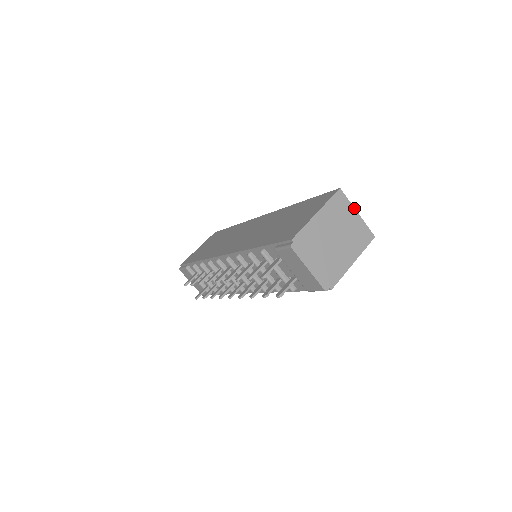
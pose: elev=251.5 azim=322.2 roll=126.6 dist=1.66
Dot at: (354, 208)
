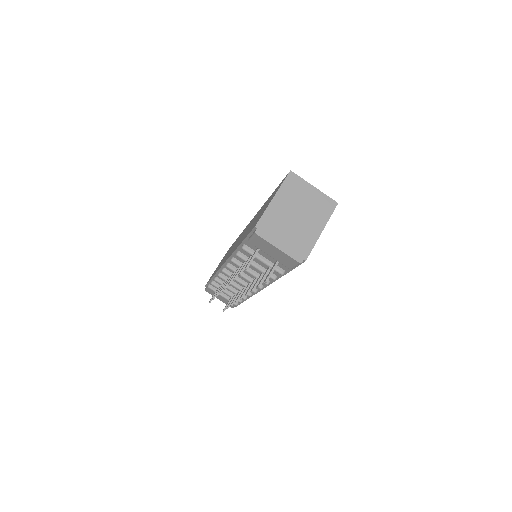
Dot at: (309, 184)
